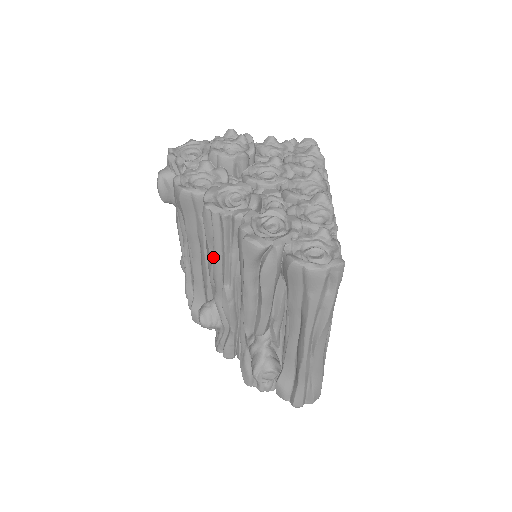
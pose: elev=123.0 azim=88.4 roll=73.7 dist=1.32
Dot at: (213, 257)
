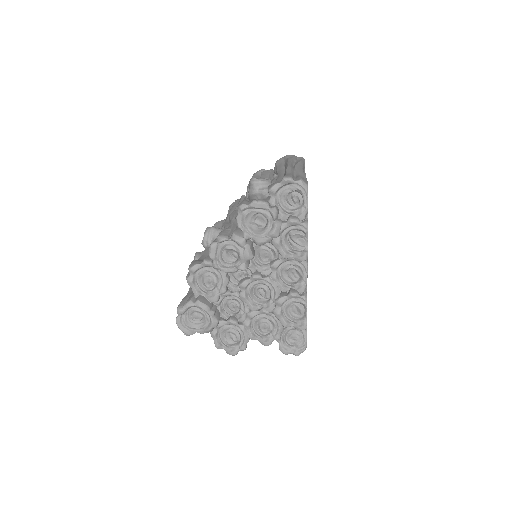
Dot at: occluded
